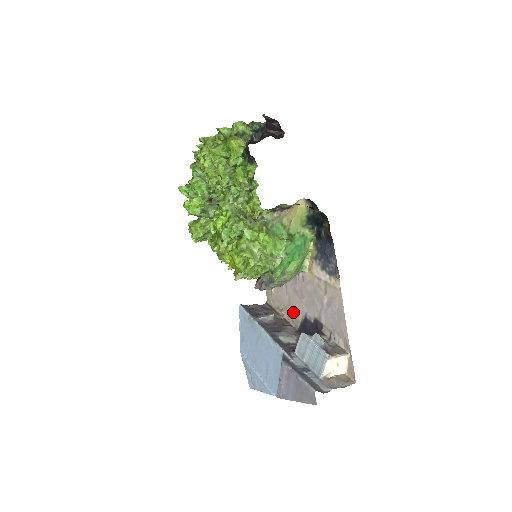
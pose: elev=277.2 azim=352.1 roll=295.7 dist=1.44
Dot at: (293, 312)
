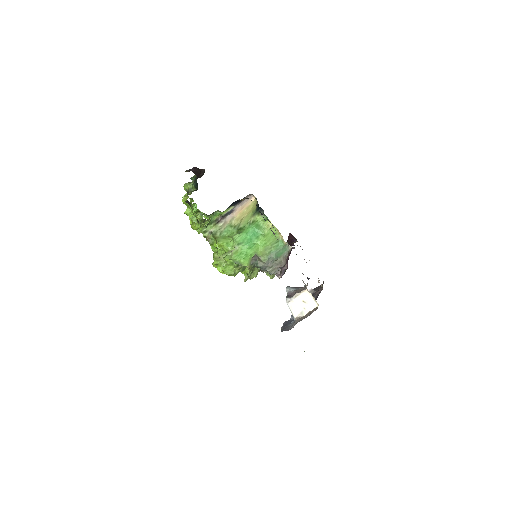
Dot at: occluded
